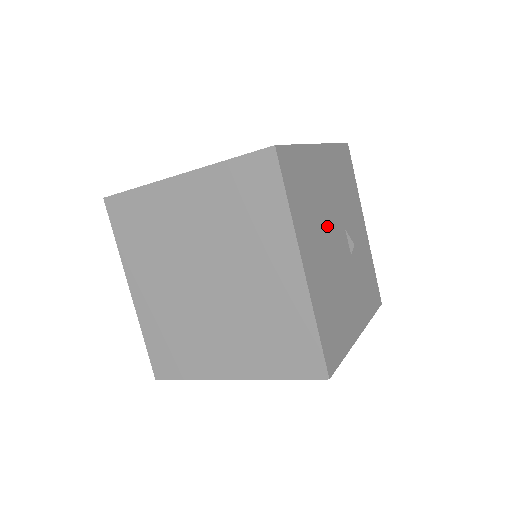
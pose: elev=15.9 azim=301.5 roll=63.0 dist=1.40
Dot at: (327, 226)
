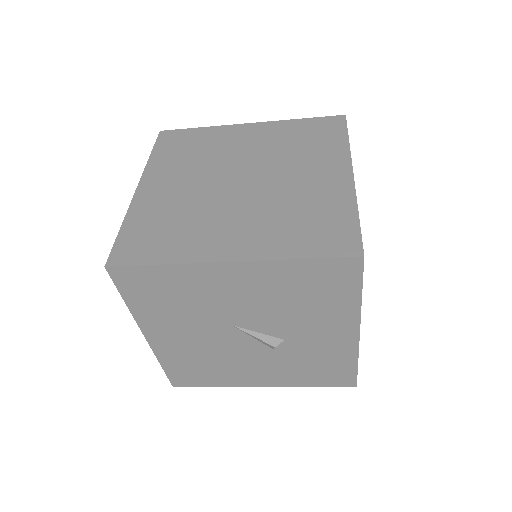
Dot at: occluded
